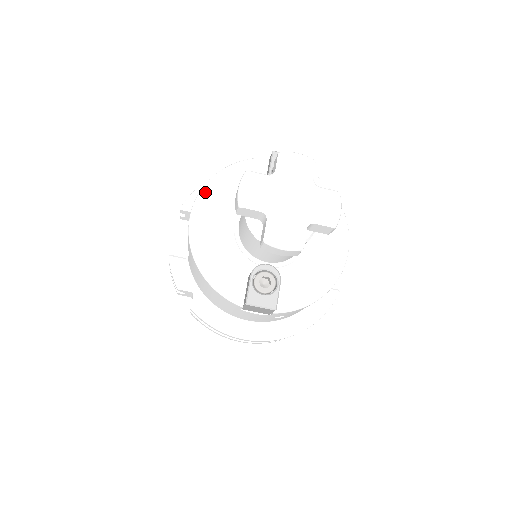
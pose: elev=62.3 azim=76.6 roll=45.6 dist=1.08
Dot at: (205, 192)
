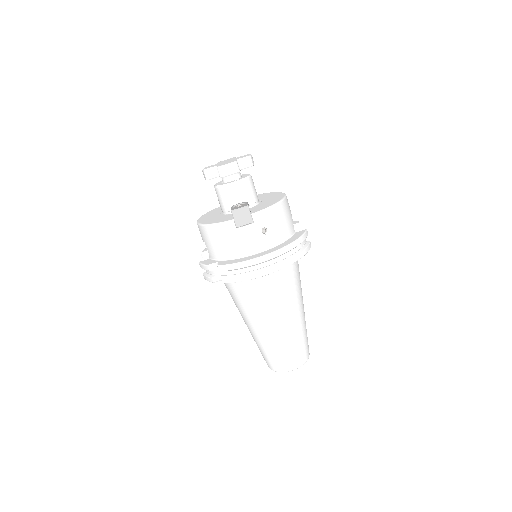
Dot at: (202, 216)
